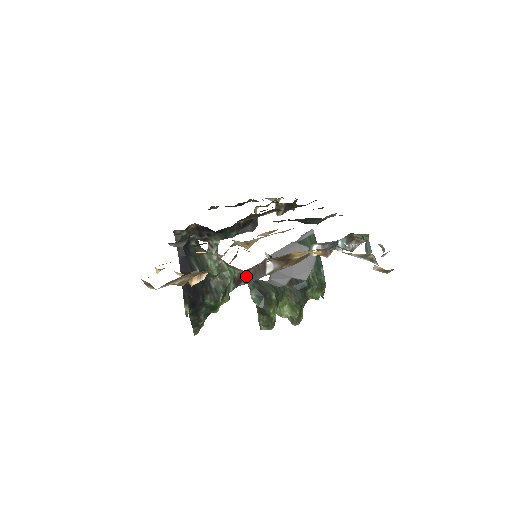
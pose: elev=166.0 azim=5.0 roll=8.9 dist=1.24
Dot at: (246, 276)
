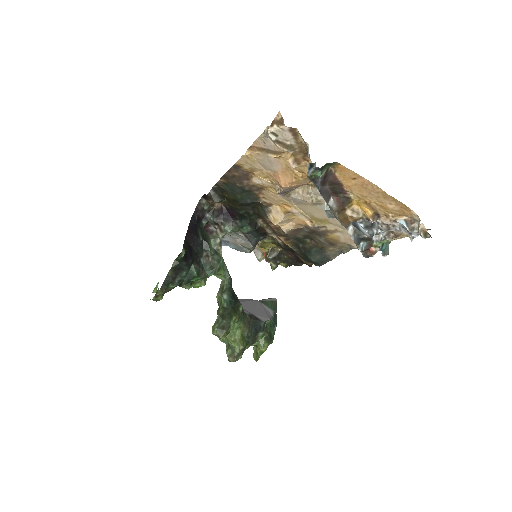
Dot at: (323, 186)
